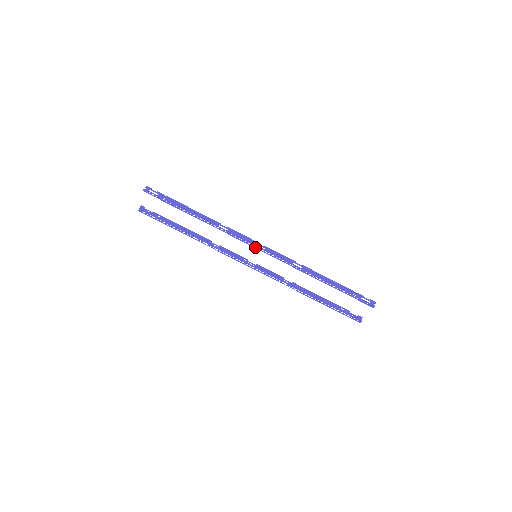
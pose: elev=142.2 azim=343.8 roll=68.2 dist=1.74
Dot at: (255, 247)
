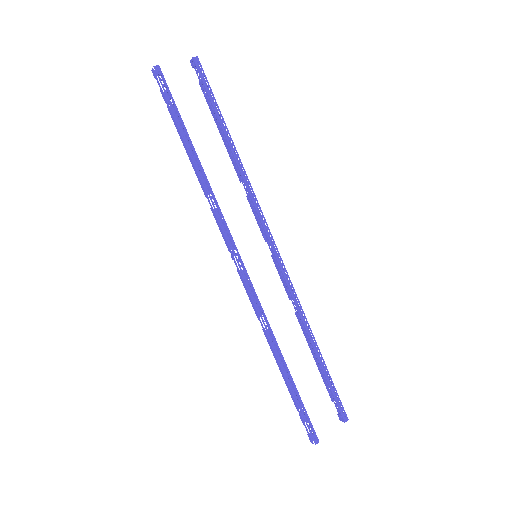
Dot at: (270, 241)
